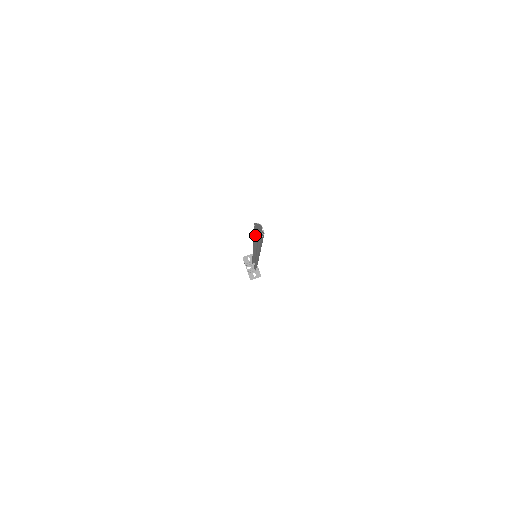
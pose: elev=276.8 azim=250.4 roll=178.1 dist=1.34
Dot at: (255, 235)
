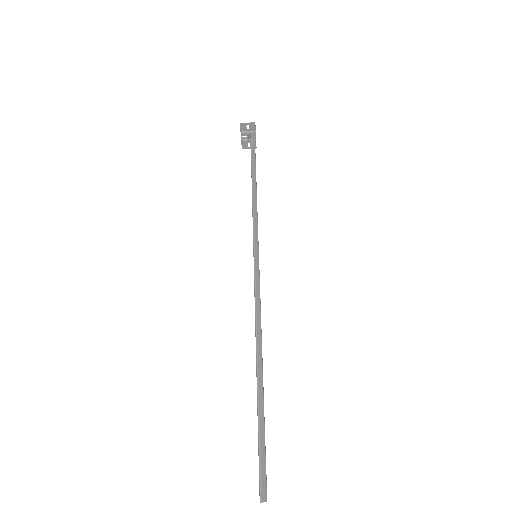
Dot at: (259, 405)
